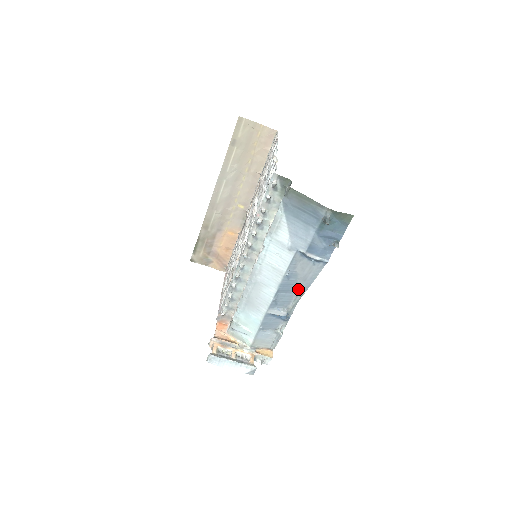
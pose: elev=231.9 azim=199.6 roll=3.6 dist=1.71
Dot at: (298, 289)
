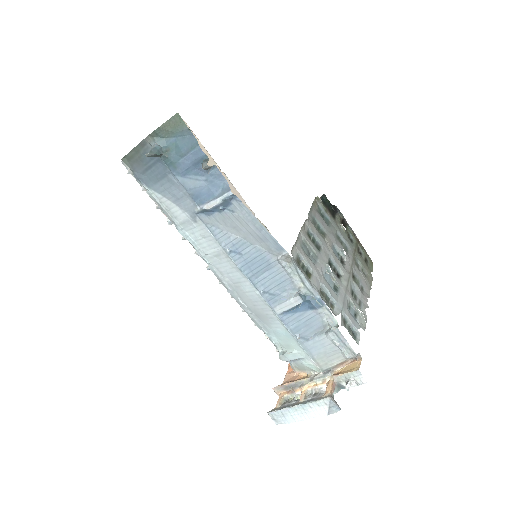
Dot at: (275, 256)
